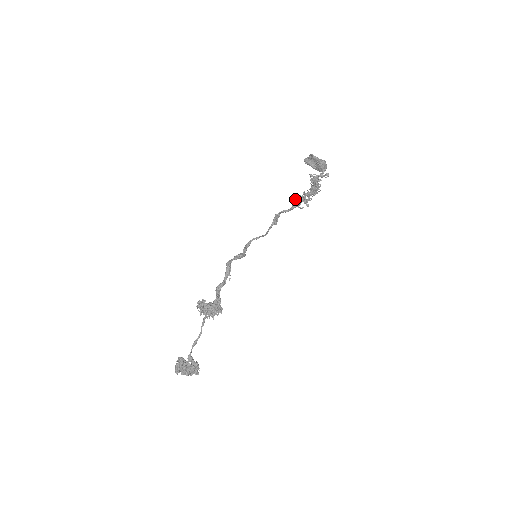
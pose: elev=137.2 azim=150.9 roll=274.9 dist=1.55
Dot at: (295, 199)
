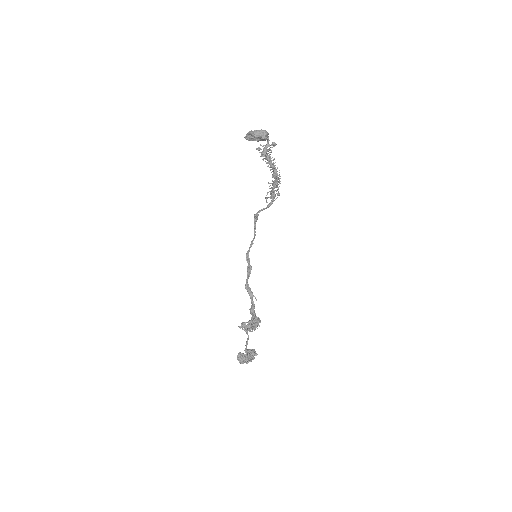
Dot at: (267, 197)
